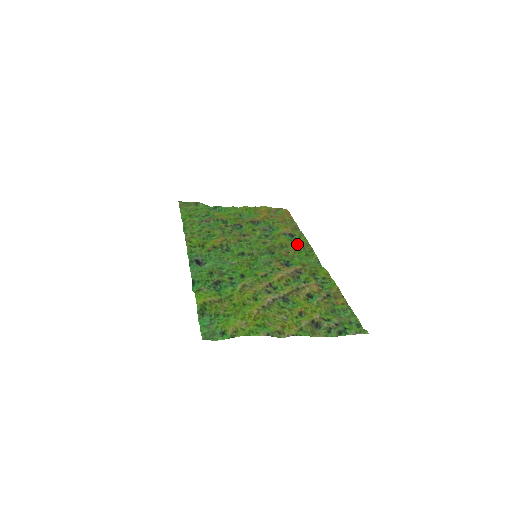
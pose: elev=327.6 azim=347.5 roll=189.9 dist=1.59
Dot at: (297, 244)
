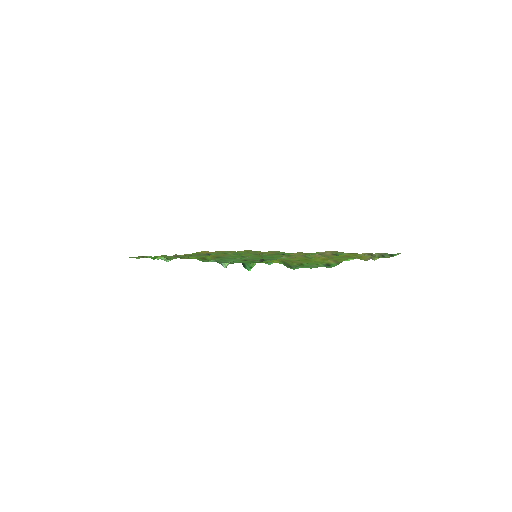
Dot at: (270, 251)
